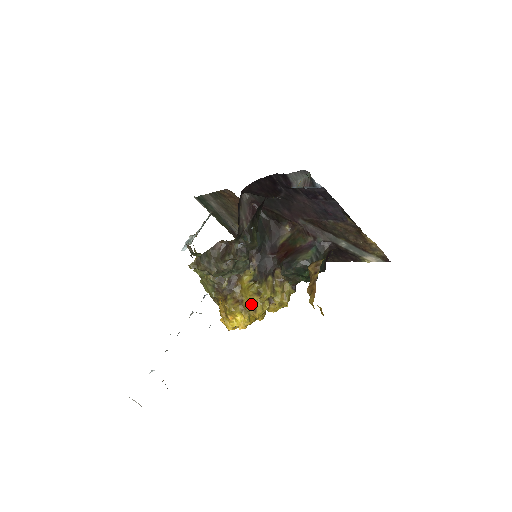
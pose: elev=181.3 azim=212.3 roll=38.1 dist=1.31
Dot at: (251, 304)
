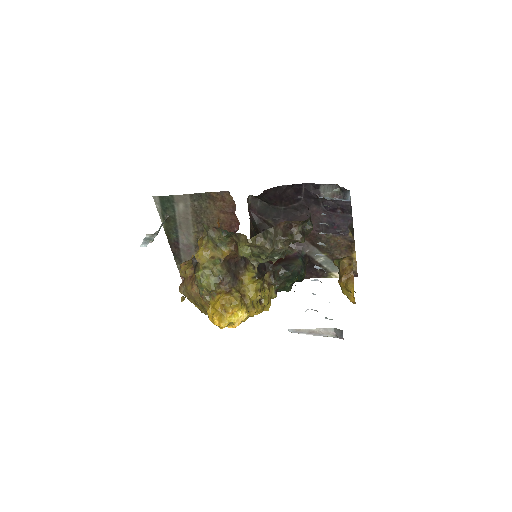
Dot at: (252, 300)
